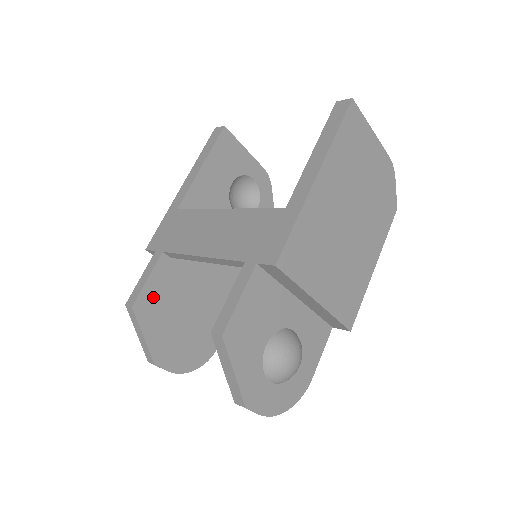
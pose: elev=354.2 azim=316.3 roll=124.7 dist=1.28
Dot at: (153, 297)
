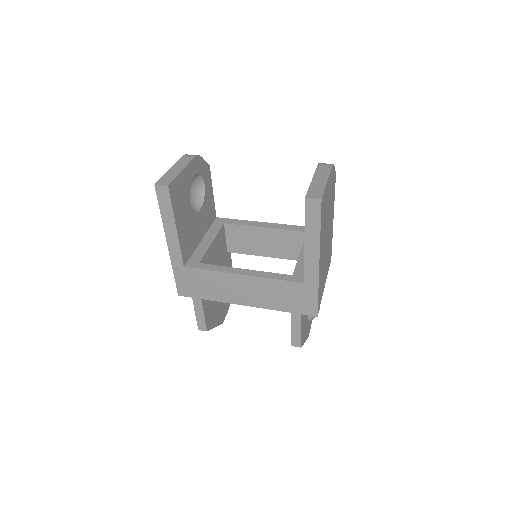
Dot at: (209, 314)
